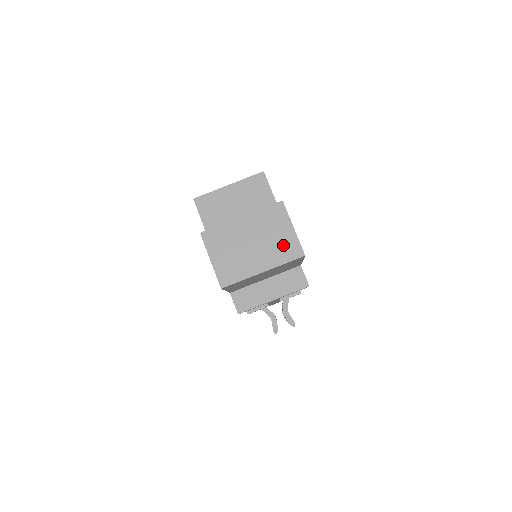
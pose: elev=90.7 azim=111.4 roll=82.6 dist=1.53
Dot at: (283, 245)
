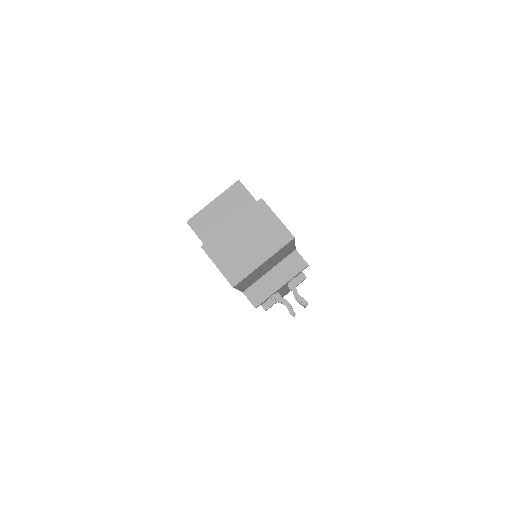
Dot at: (273, 235)
